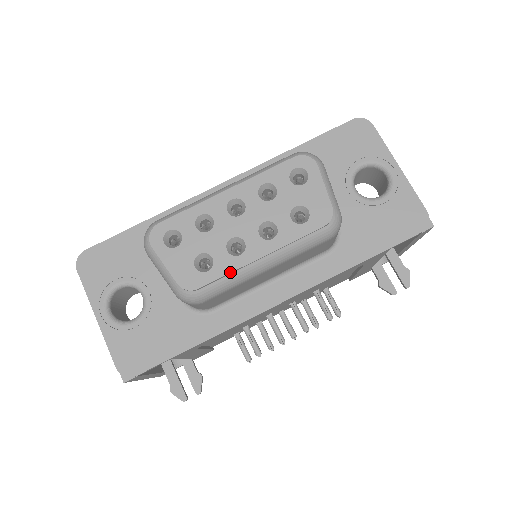
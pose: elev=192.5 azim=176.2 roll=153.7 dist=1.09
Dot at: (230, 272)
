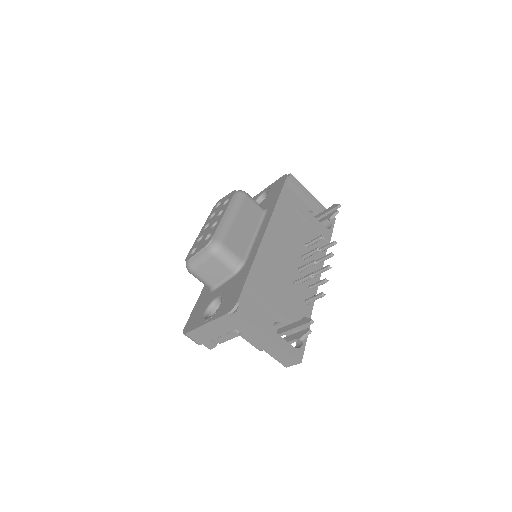
Dot at: (218, 225)
